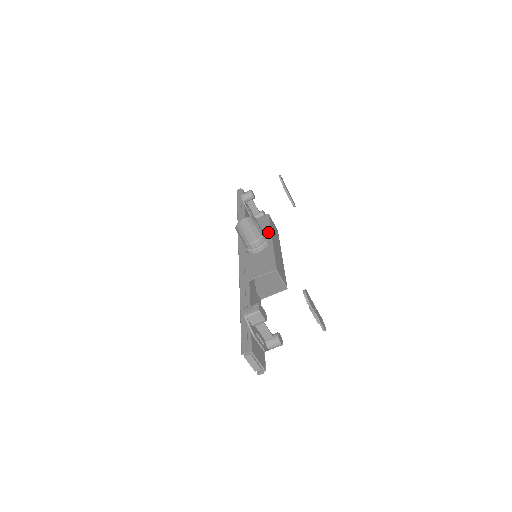
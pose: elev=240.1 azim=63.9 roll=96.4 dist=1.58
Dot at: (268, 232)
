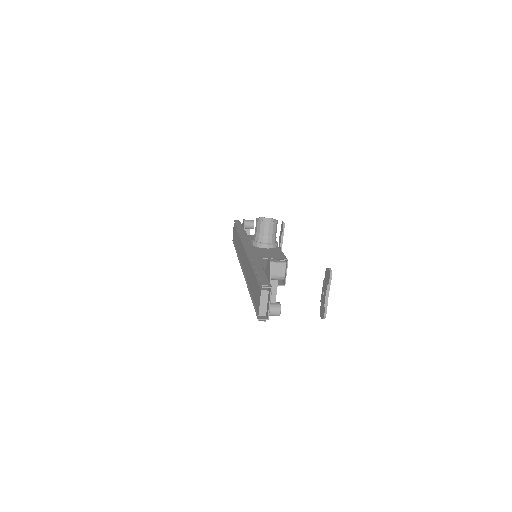
Dot at: occluded
